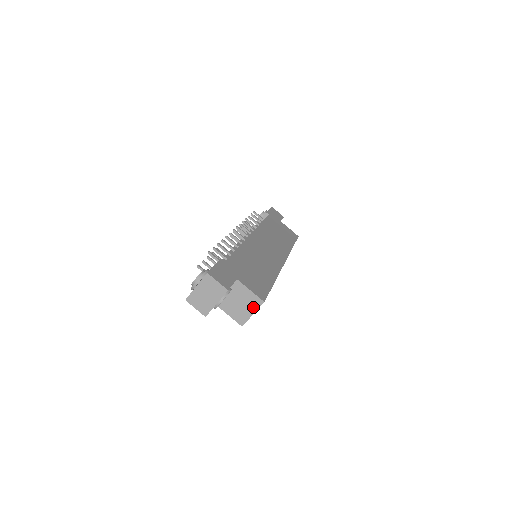
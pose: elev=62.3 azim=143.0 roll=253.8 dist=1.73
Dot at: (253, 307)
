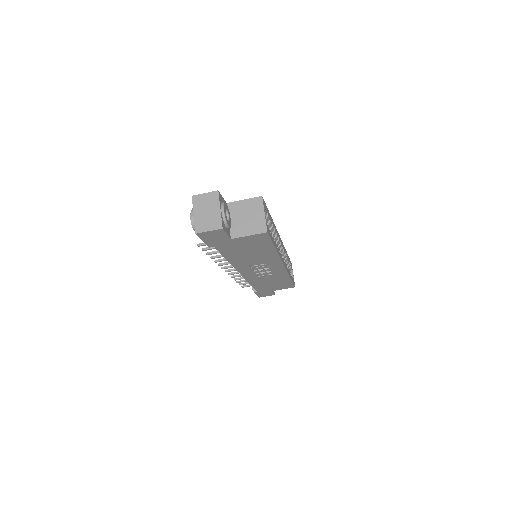
Dot at: (259, 209)
